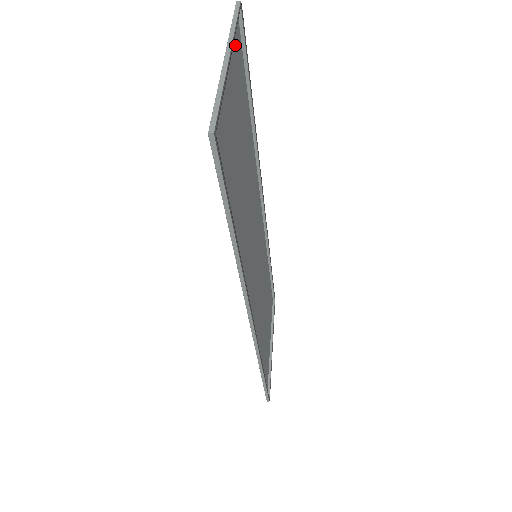
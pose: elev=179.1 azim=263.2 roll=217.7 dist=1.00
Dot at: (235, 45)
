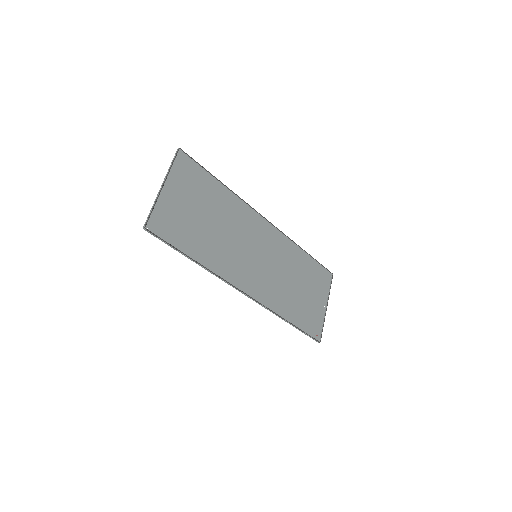
Dot at: (180, 169)
